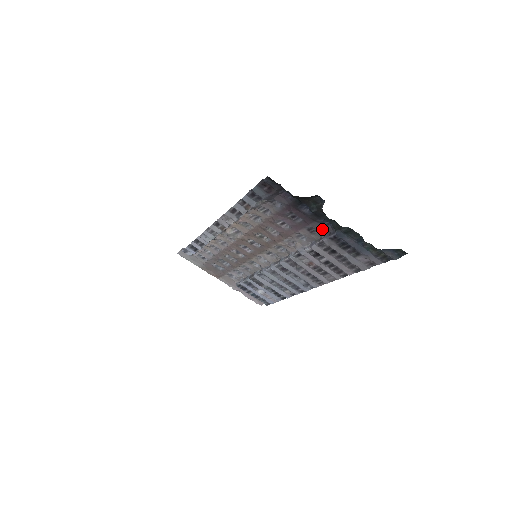
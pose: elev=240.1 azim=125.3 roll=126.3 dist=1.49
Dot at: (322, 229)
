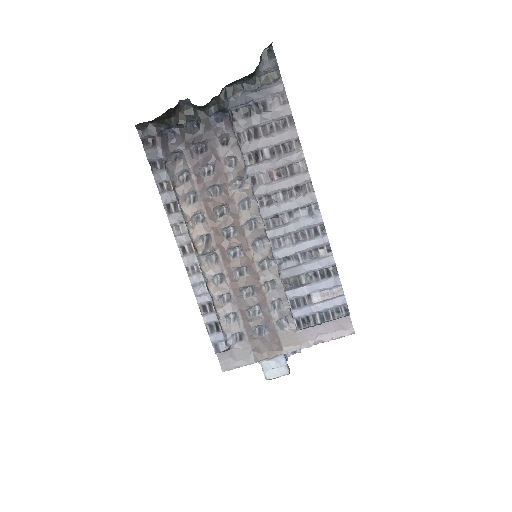
Dot at: (226, 130)
